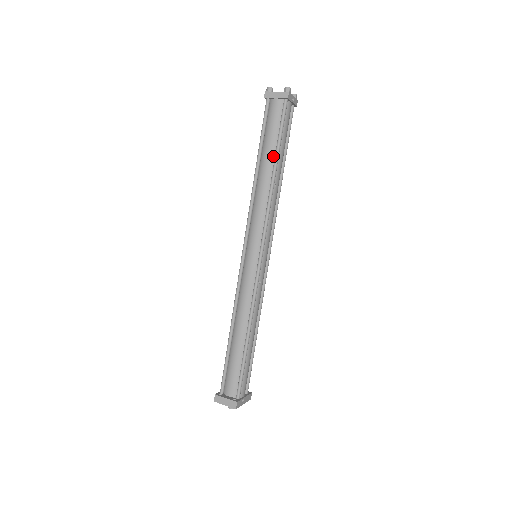
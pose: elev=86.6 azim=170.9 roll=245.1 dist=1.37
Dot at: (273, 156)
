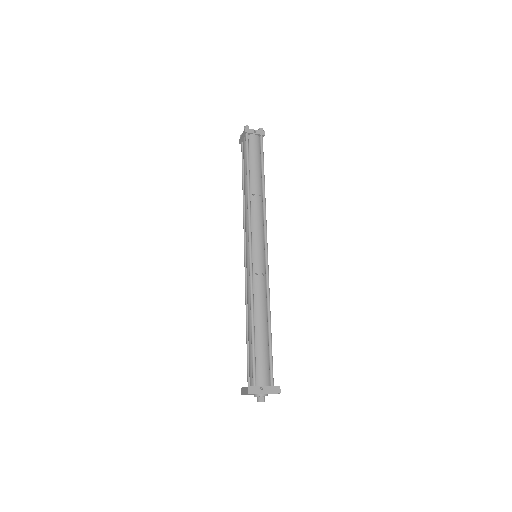
Dot at: (247, 175)
